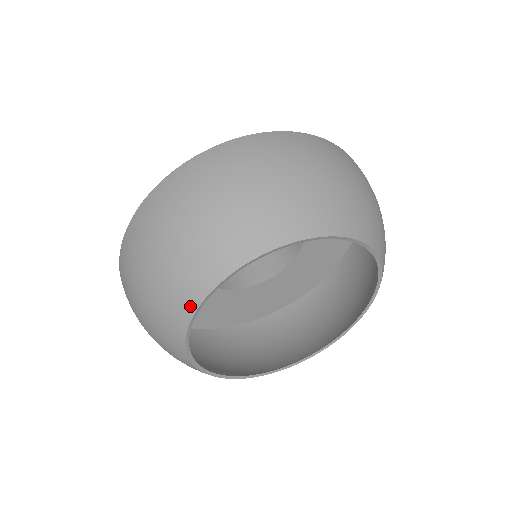
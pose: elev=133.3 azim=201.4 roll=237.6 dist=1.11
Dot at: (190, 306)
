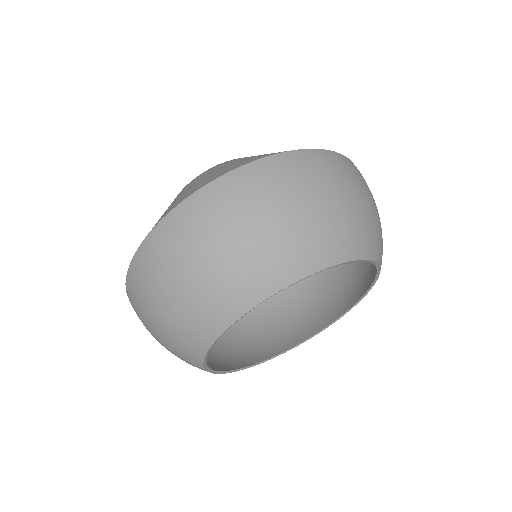
Dot at: occluded
